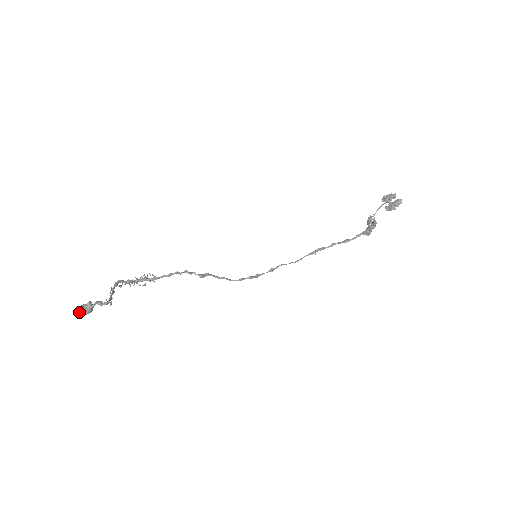
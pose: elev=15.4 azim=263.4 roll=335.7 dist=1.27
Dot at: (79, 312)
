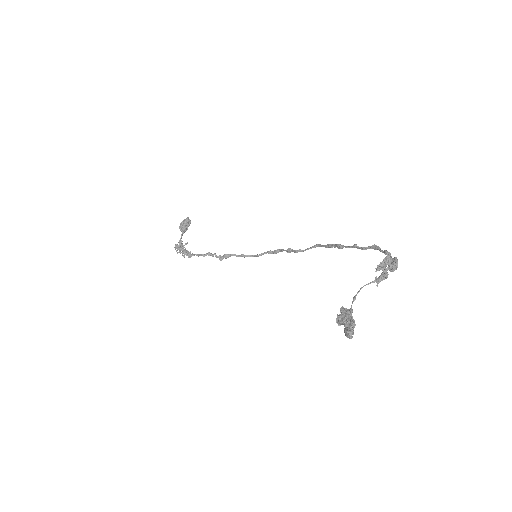
Dot at: occluded
